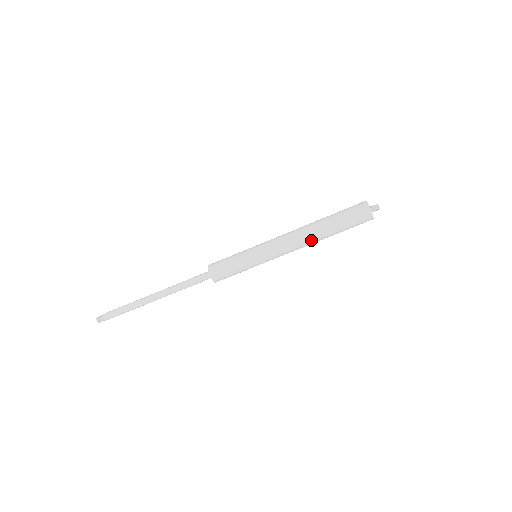
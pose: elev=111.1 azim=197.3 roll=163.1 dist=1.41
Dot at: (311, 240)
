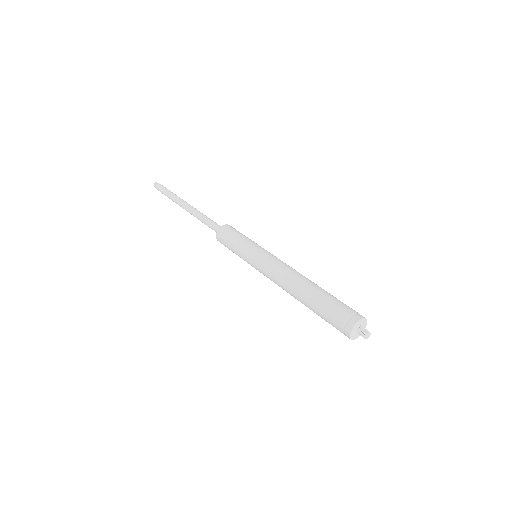
Dot at: (294, 297)
